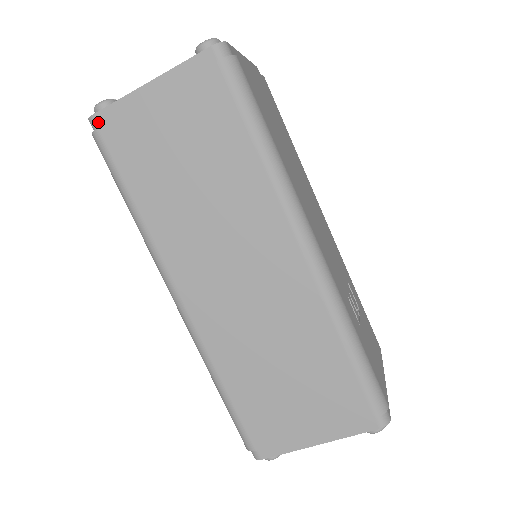
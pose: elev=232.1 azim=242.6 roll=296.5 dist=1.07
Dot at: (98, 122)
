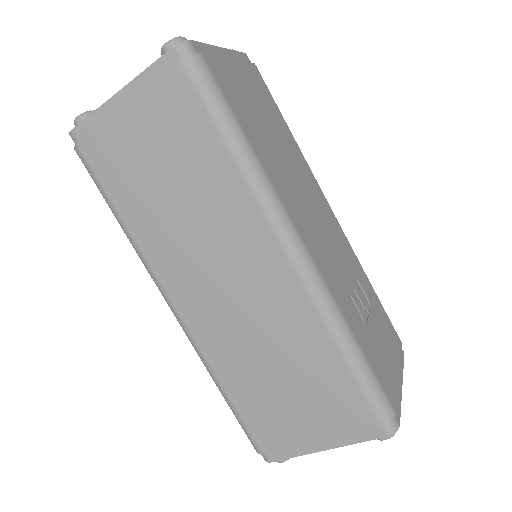
Dot at: (77, 137)
